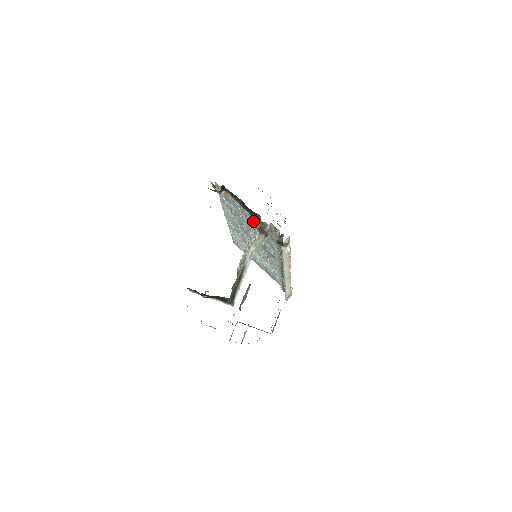
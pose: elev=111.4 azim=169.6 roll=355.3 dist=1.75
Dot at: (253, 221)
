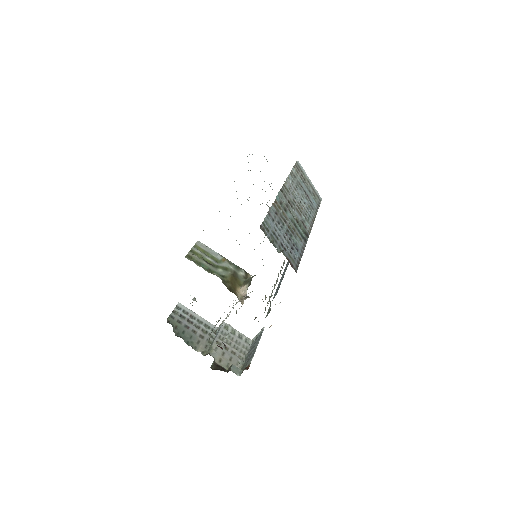
Dot at: occluded
